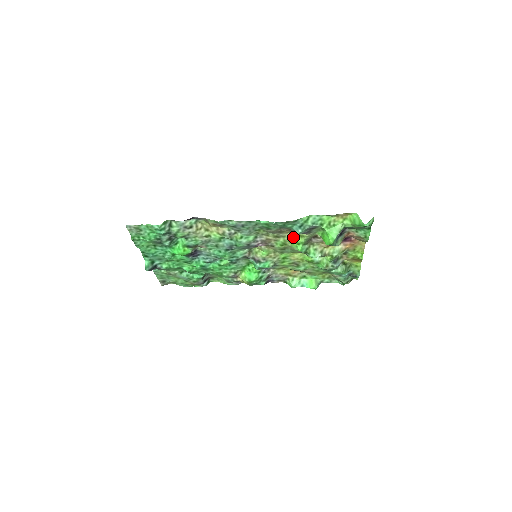
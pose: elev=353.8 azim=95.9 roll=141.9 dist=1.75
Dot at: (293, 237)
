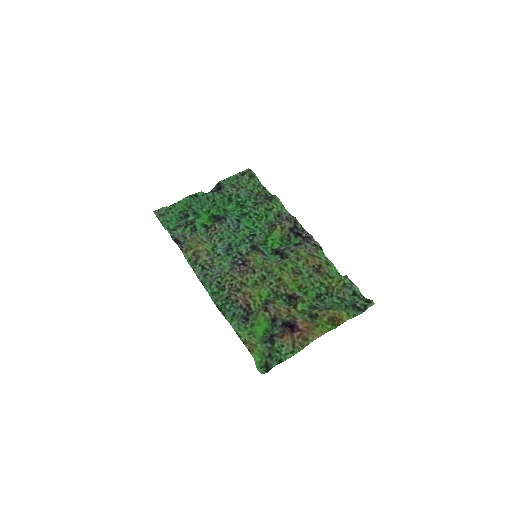
Dot at: (255, 292)
